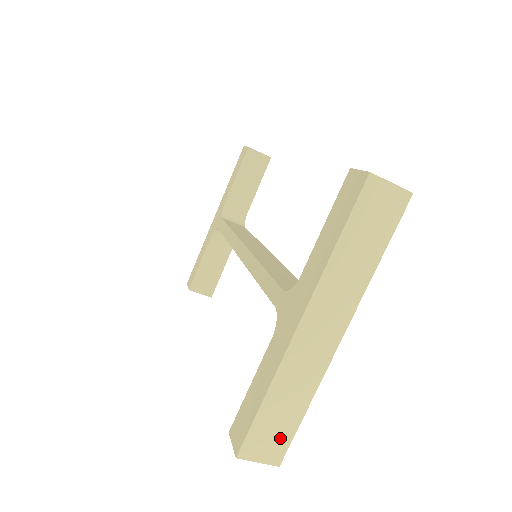
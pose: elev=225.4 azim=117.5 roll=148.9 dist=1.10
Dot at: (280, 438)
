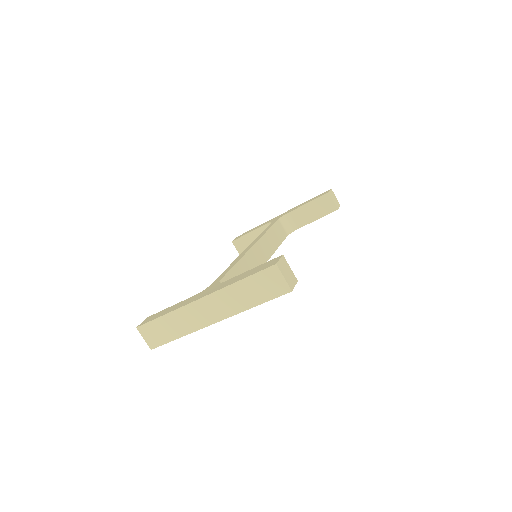
Dot at: (159, 338)
